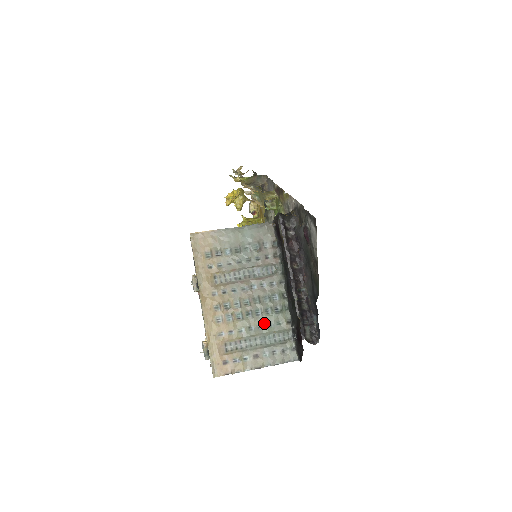
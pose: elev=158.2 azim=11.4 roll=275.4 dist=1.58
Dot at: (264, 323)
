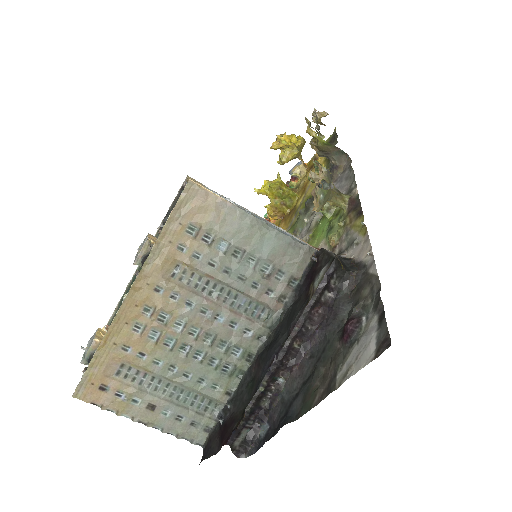
Dot at: (196, 373)
